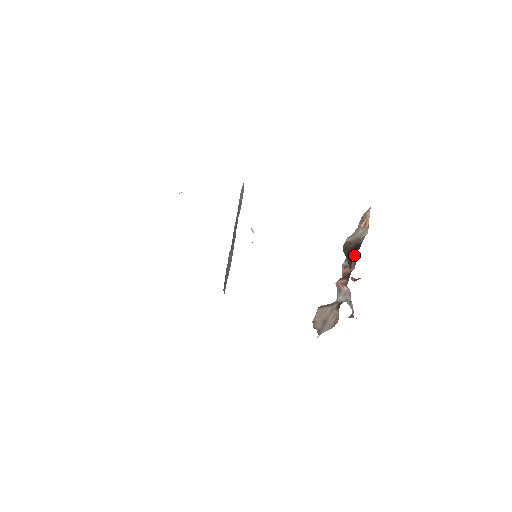
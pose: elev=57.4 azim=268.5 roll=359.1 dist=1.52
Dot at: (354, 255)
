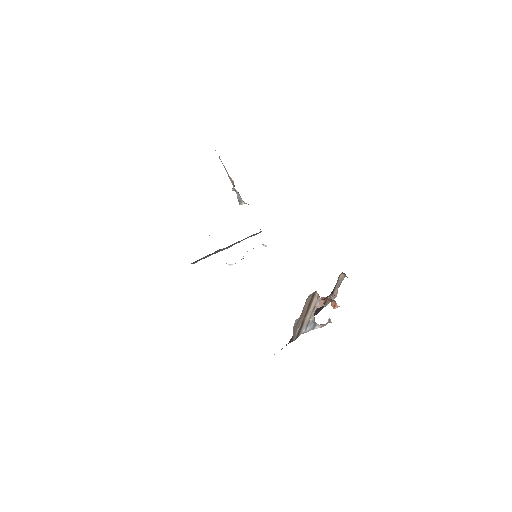
Dot at: occluded
